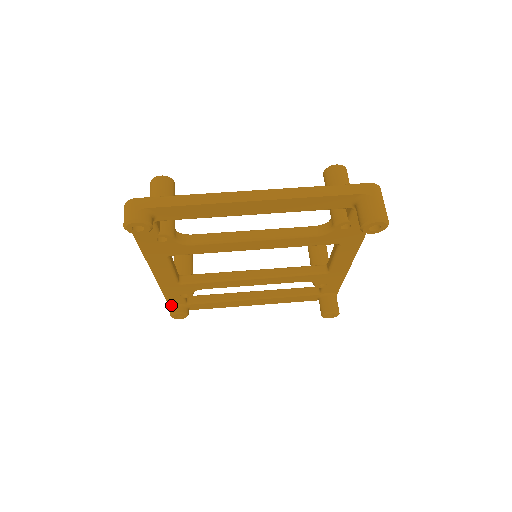
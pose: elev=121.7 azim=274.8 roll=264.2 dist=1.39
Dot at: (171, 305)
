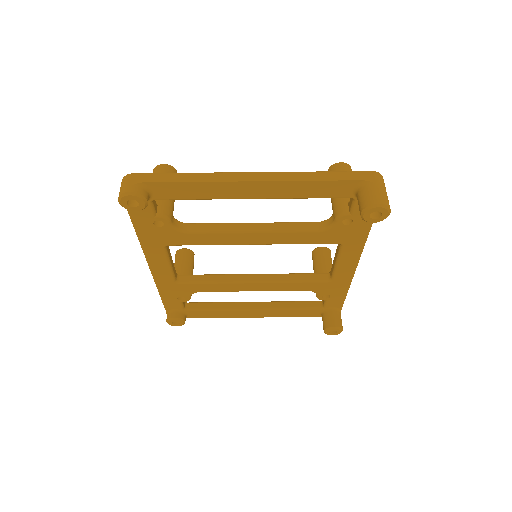
Dot at: (168, 310)
